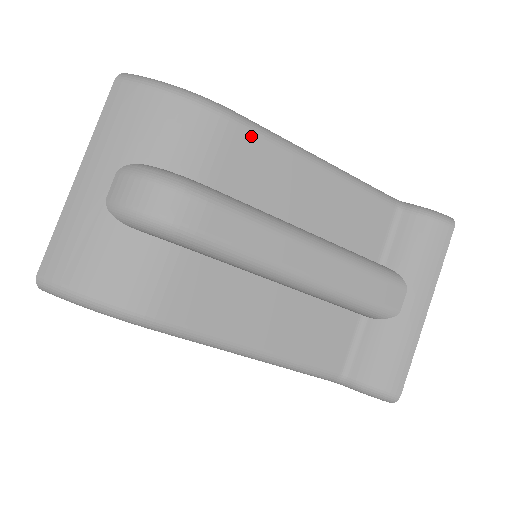
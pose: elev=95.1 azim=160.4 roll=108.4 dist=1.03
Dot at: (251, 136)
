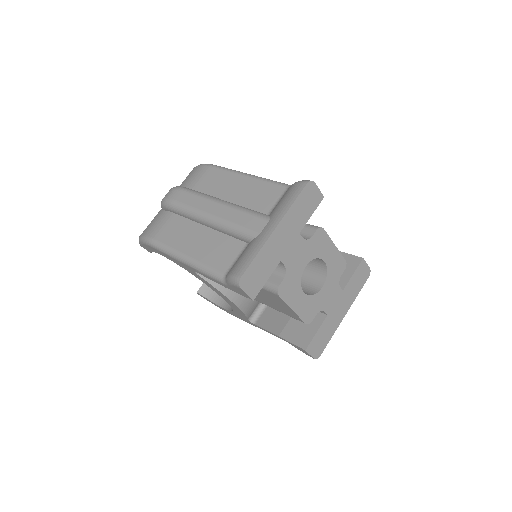
Dot at: (216, 170)
